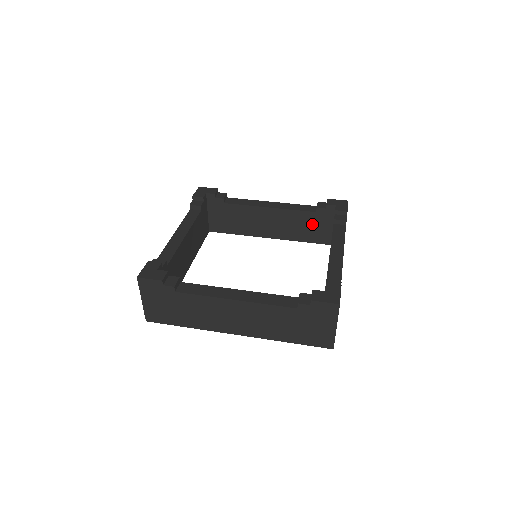
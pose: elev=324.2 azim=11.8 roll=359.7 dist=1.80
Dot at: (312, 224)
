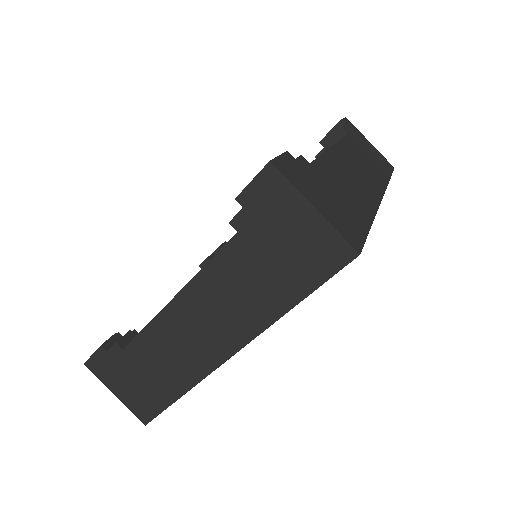
Dot at: occluded
